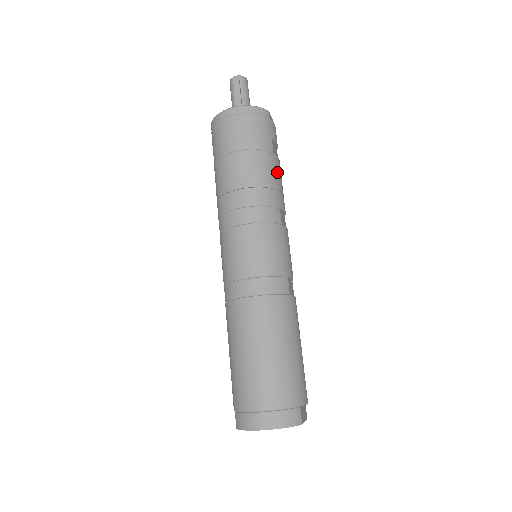
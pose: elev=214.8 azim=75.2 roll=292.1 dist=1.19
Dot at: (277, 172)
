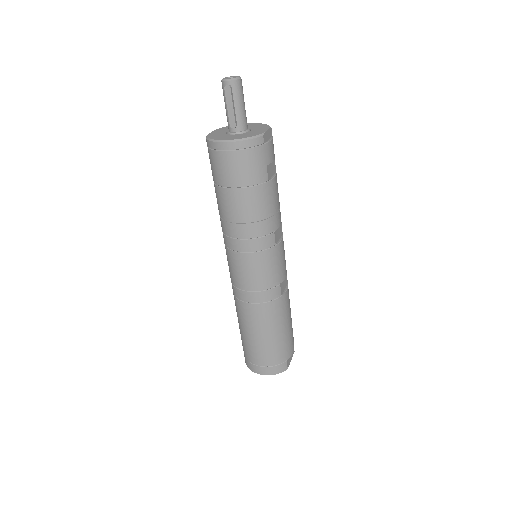
Dot at: (272, 197)
